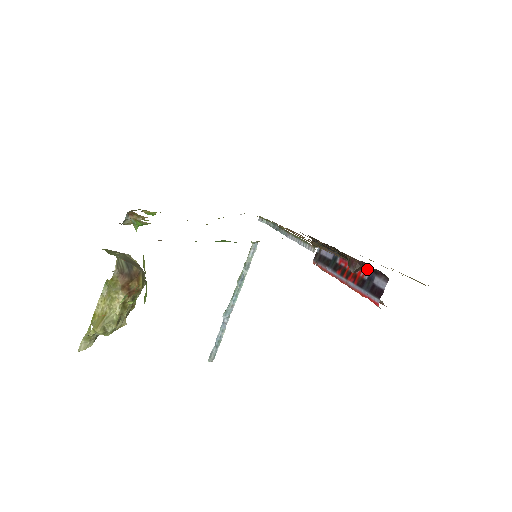
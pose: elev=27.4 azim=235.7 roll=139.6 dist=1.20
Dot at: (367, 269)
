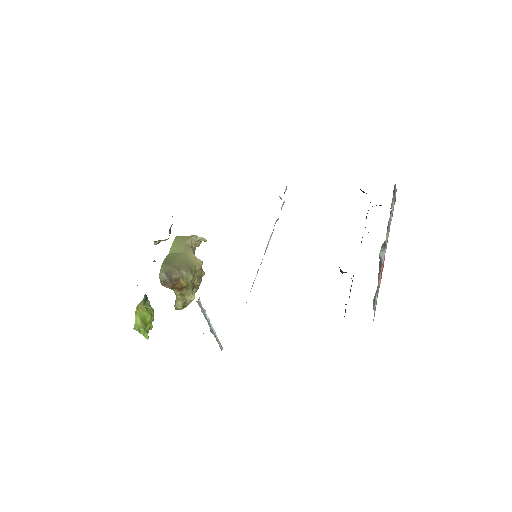
Dot at: occluded
